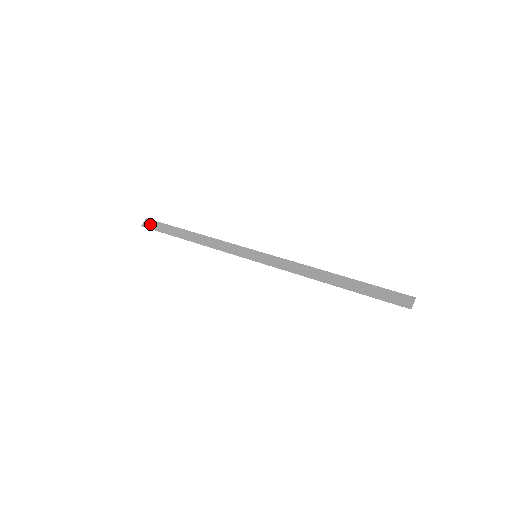
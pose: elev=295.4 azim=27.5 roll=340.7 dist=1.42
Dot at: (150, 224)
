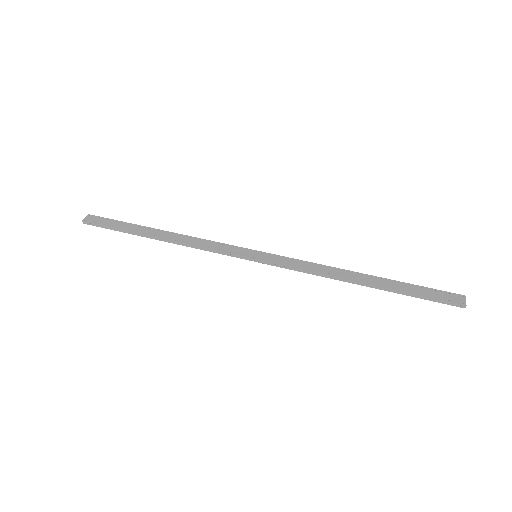
Dot at: (96, 220)
